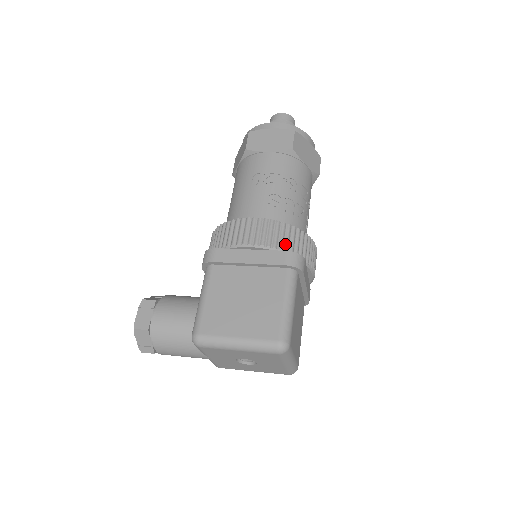
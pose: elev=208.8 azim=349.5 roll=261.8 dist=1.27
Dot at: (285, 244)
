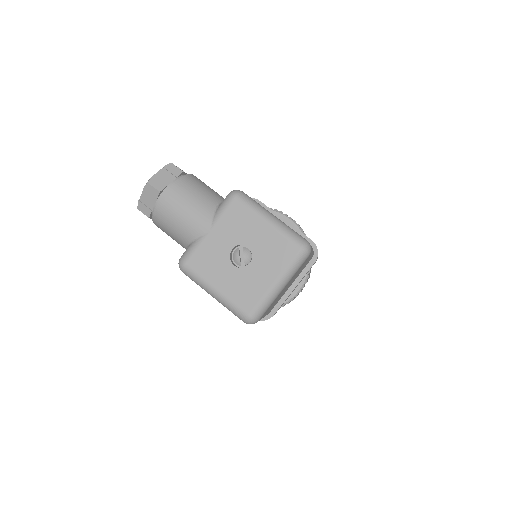
Dot at: occluded
